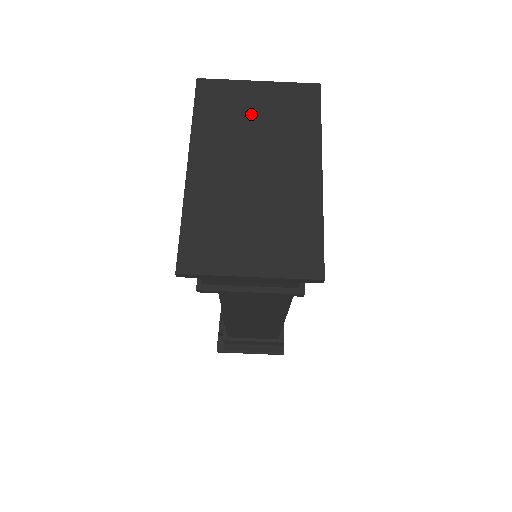
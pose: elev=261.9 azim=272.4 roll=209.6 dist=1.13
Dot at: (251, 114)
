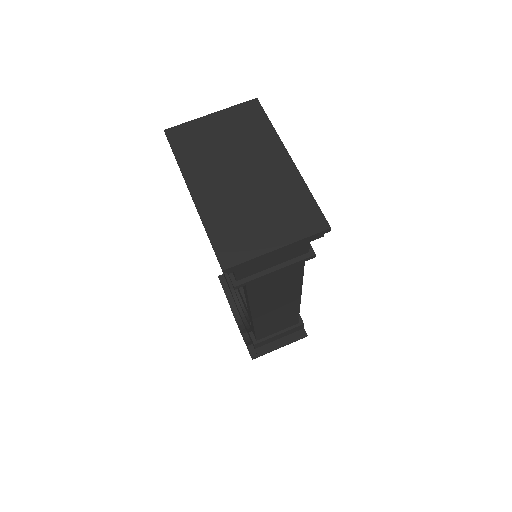
Dot at: (218, 139)
